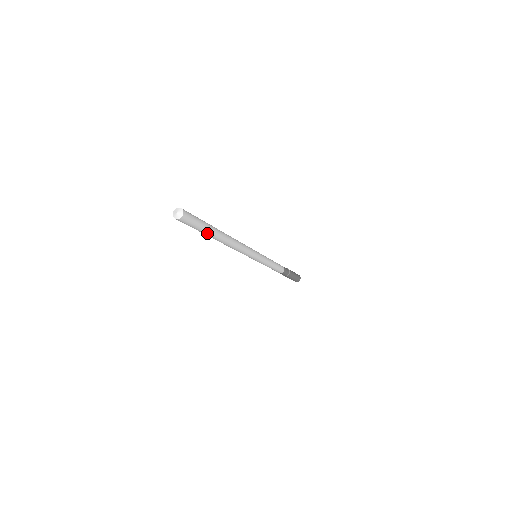
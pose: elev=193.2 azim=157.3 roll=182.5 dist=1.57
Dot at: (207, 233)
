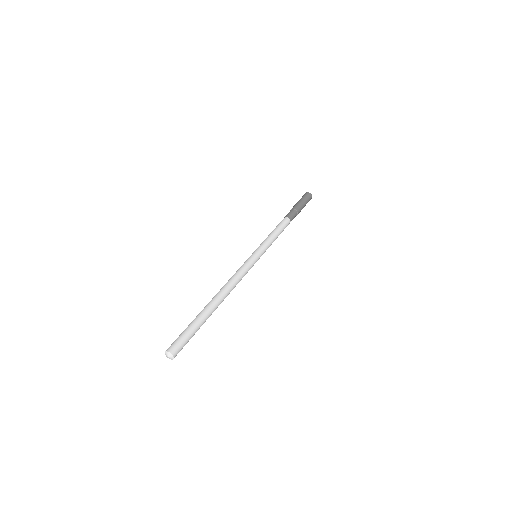
Dot at: occluded
